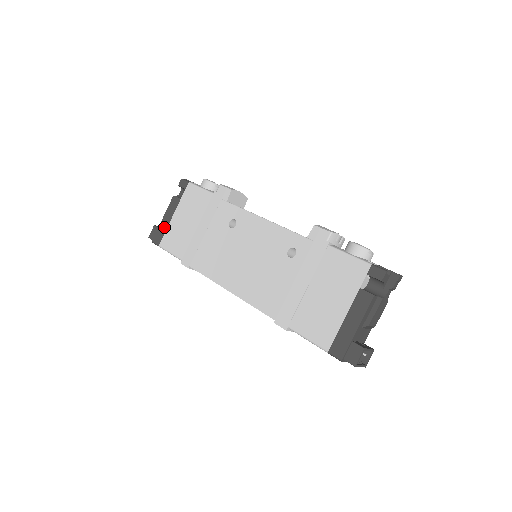
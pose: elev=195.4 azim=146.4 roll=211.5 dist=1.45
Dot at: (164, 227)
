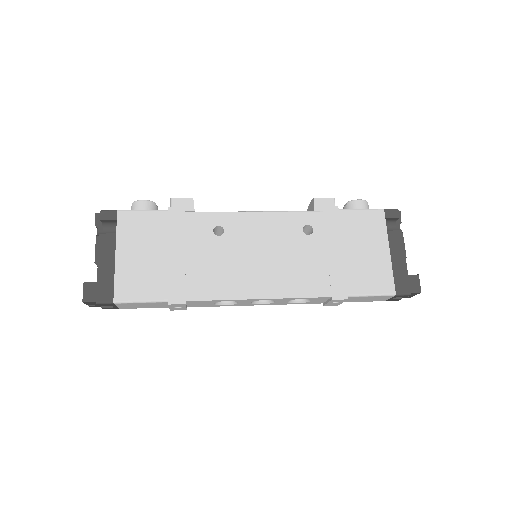
Dot at: (108, 276)
